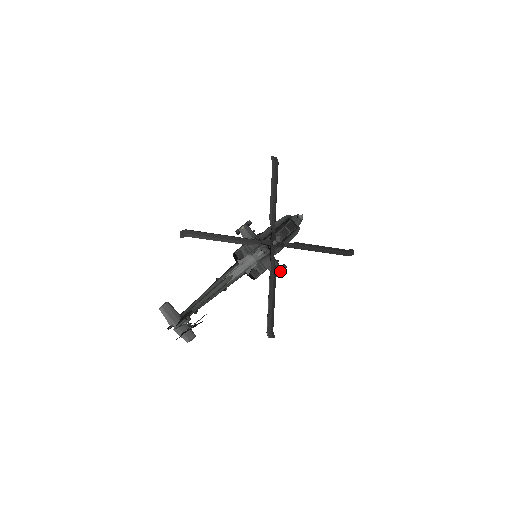
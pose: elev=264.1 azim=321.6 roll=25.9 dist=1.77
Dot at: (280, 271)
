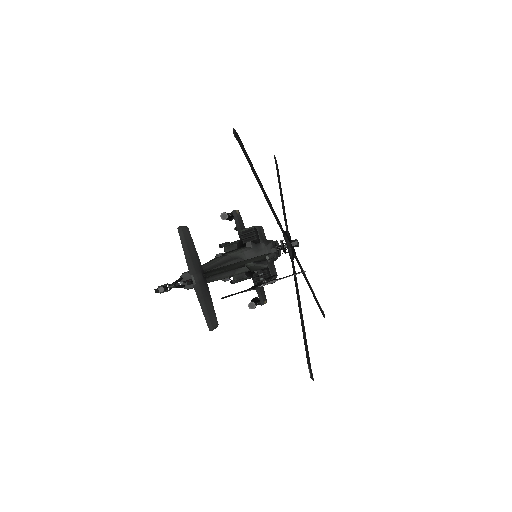
Dot at: (266, 299)
